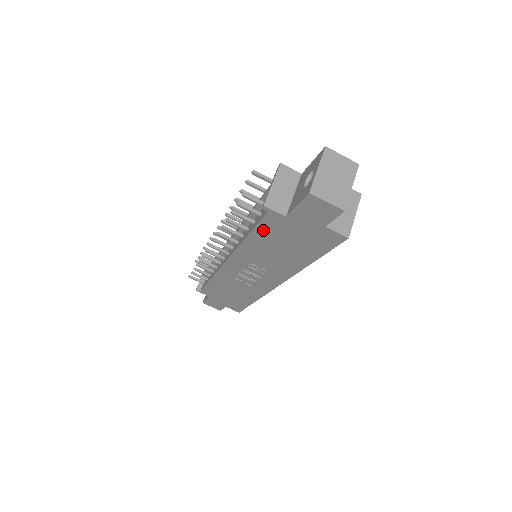
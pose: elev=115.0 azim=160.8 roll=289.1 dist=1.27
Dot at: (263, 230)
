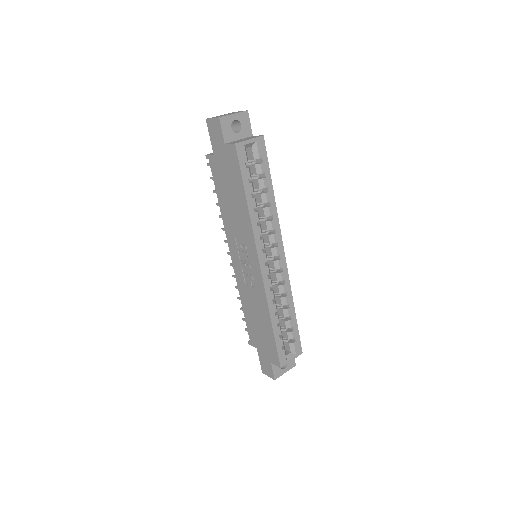
Dot at: (218, 184)
